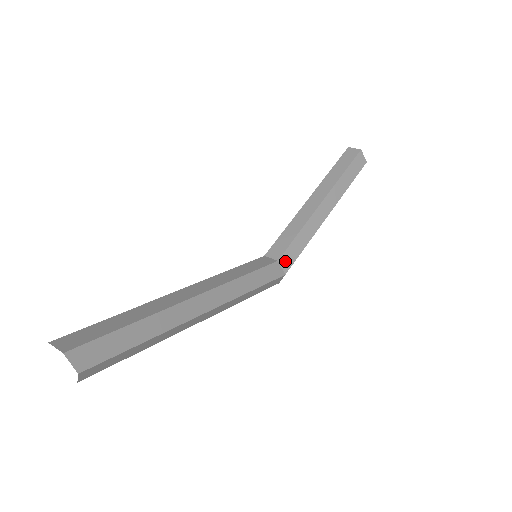
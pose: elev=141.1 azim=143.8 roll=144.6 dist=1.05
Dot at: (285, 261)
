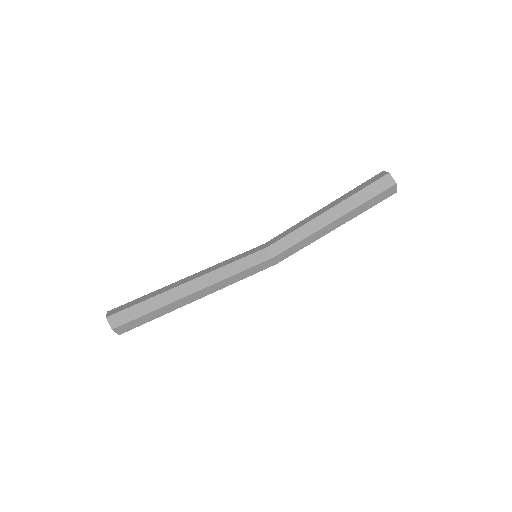
Dot at: (279, 257)
